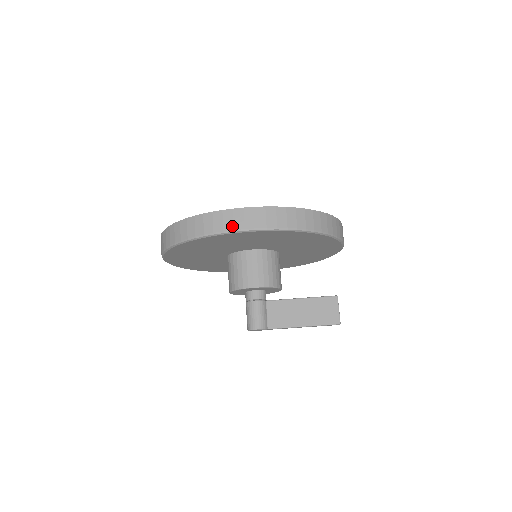
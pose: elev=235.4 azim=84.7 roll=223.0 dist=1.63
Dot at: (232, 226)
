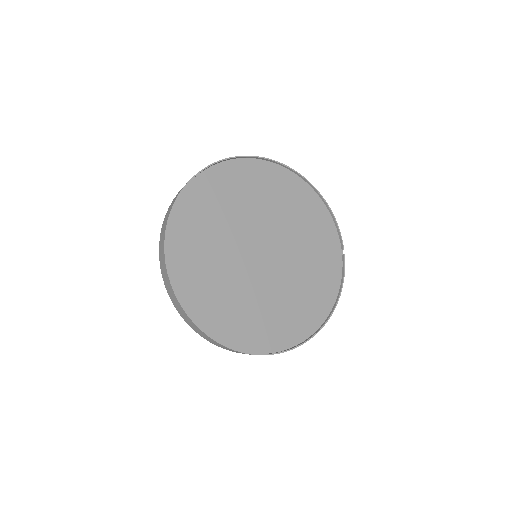
Dot at: occluded
